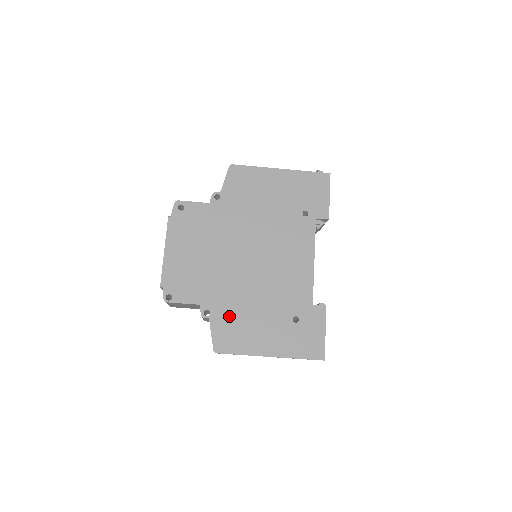
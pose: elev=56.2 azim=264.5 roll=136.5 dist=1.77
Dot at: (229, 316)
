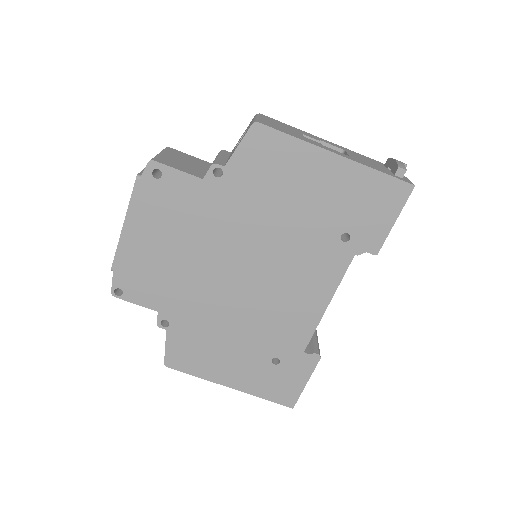
Dot at: (192, 334)
